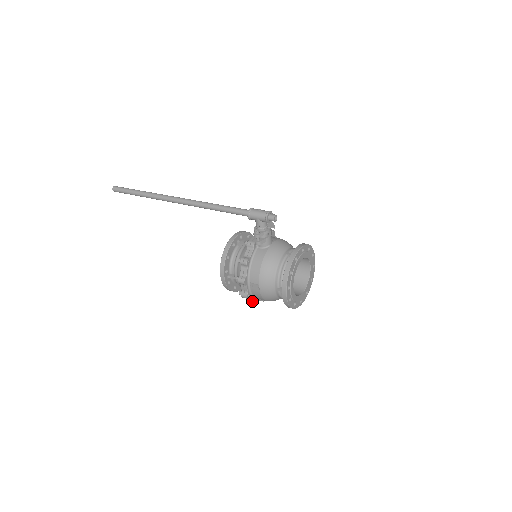
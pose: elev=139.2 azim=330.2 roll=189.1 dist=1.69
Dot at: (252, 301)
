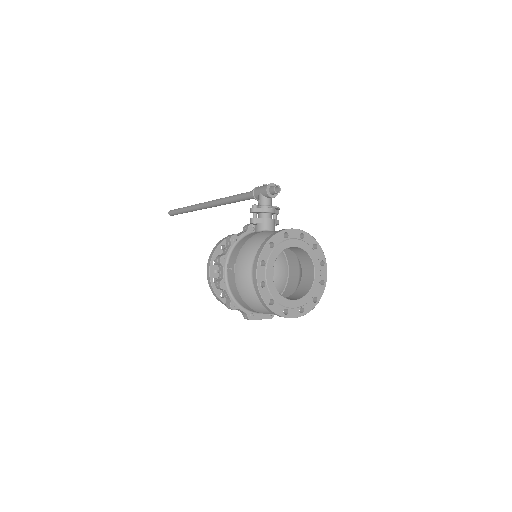
Dot at: (229, 301)
